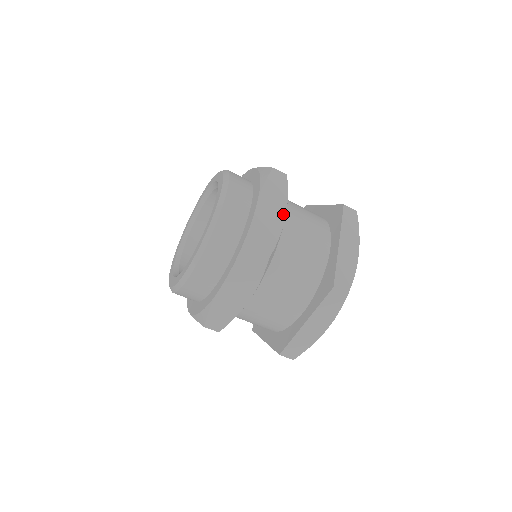
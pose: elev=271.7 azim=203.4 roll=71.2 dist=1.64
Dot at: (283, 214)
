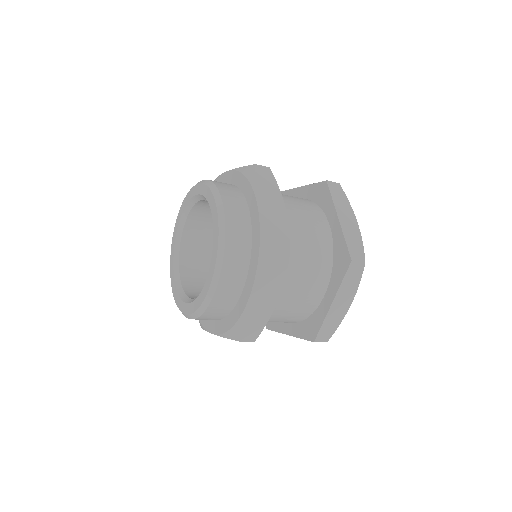
Dot at: (283, 206)
